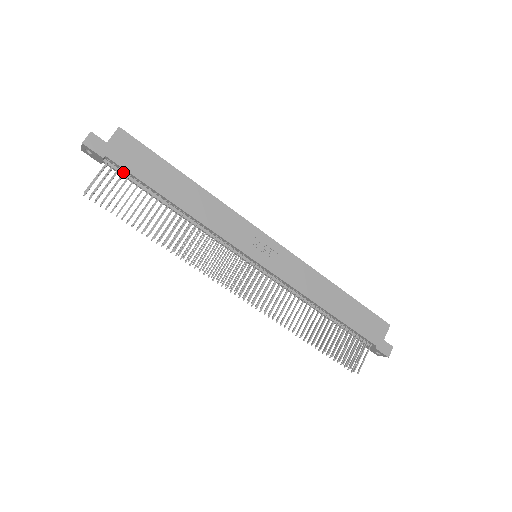
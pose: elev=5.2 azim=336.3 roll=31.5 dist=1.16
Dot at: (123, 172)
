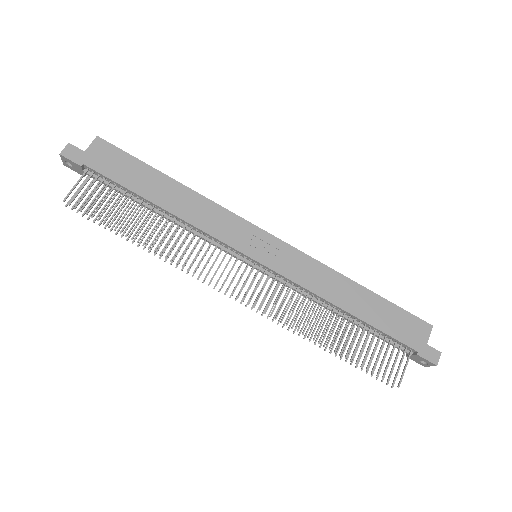
Dot at: (103, 179)
